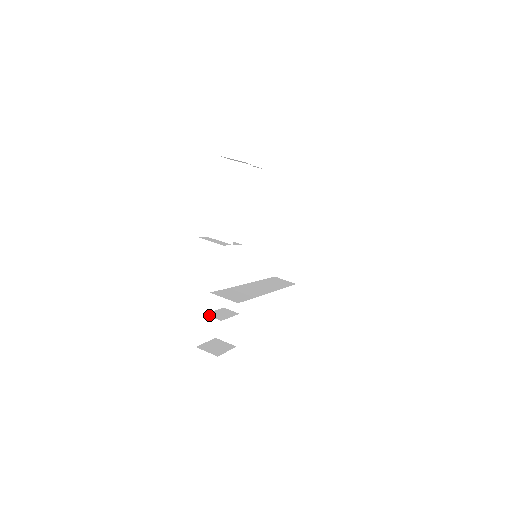
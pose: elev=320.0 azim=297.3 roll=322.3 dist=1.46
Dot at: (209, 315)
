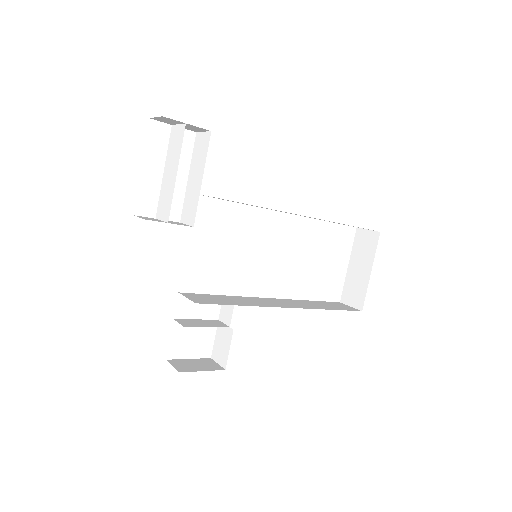
Dot at: (178, 320)
